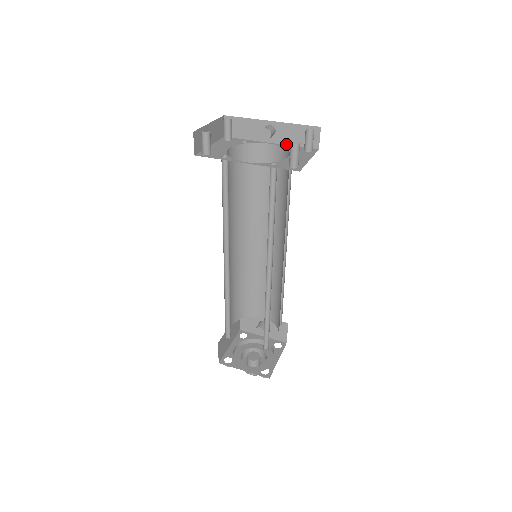
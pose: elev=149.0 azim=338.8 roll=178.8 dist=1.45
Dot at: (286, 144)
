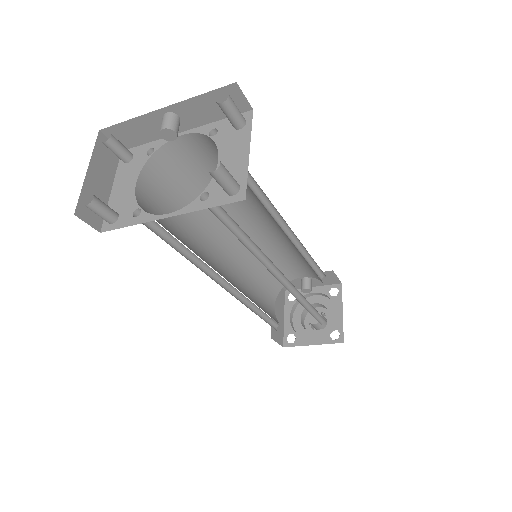
Dot at: (204, 124)
